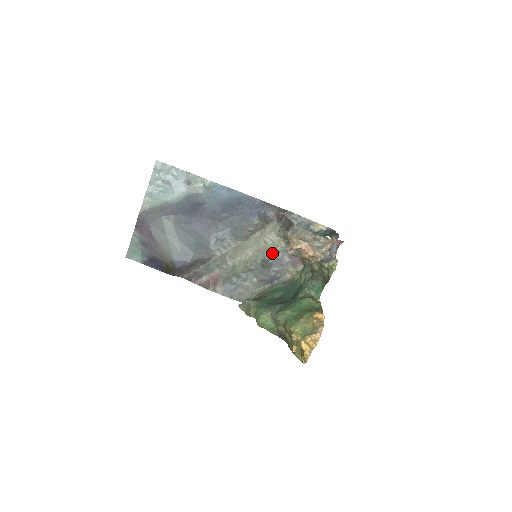
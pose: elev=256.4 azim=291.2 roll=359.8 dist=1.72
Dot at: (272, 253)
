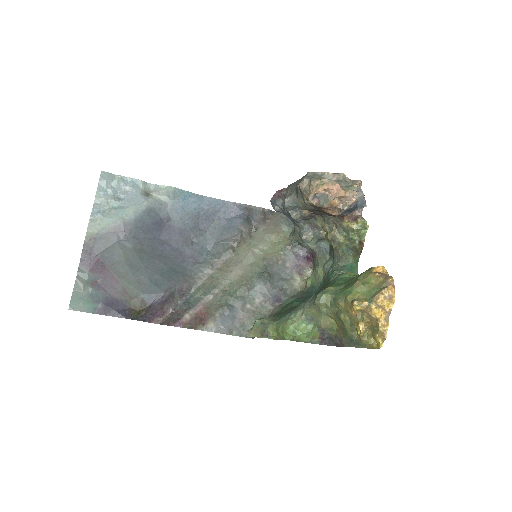
Dot at: (269, 262)
